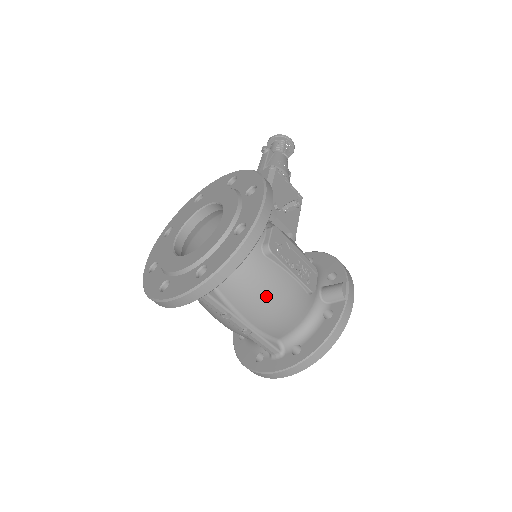
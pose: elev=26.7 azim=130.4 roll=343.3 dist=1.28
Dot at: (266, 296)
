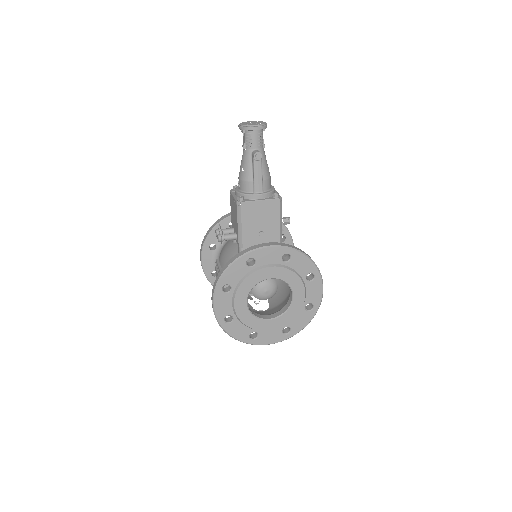
Dot at: occluded
